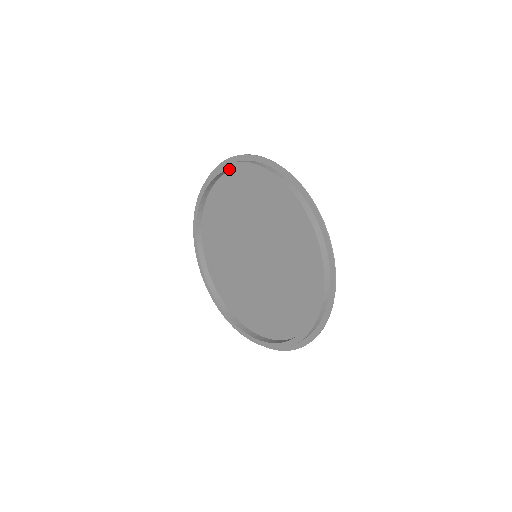
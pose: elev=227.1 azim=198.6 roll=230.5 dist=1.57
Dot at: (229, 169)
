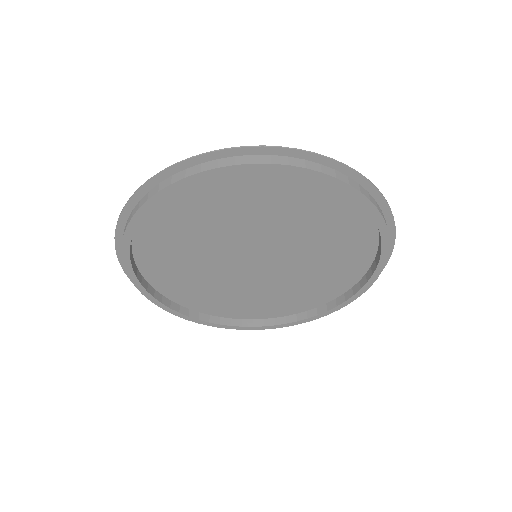
Dot at: (151, 205)
